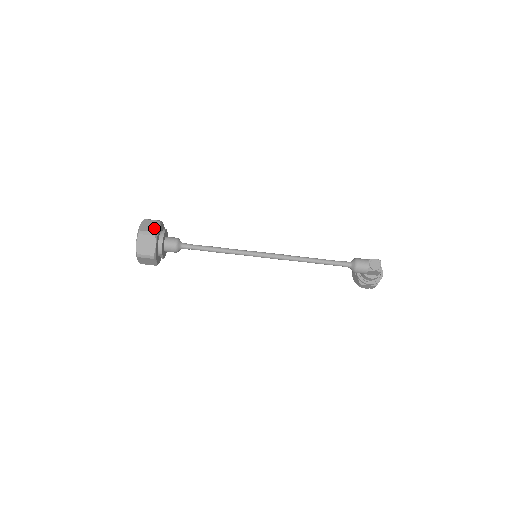
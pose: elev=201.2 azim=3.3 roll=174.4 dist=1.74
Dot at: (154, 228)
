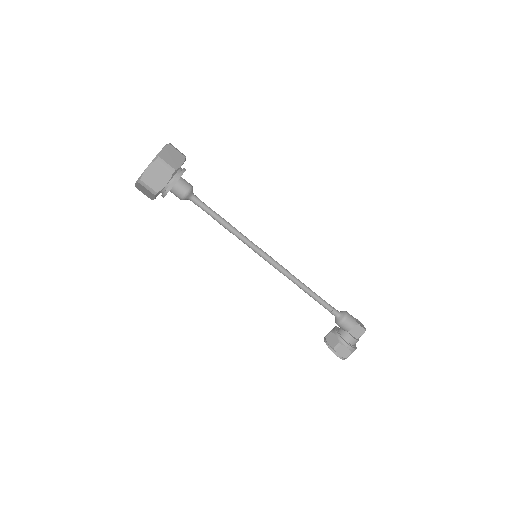
Dot at: occluded
